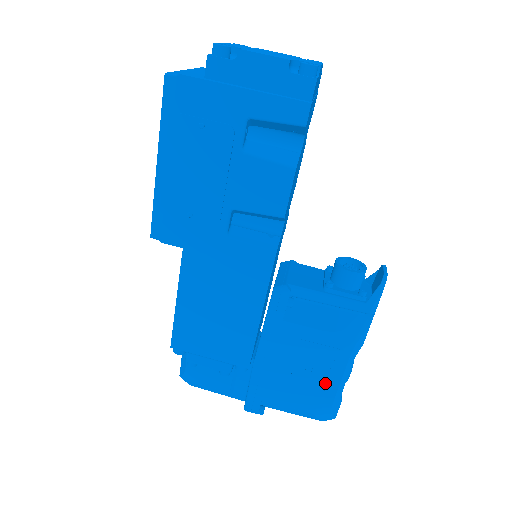
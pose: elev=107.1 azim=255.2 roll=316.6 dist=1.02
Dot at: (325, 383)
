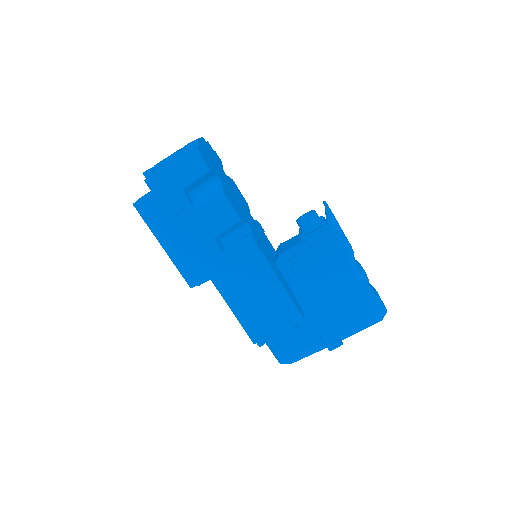
Dot at: (354, 292)
